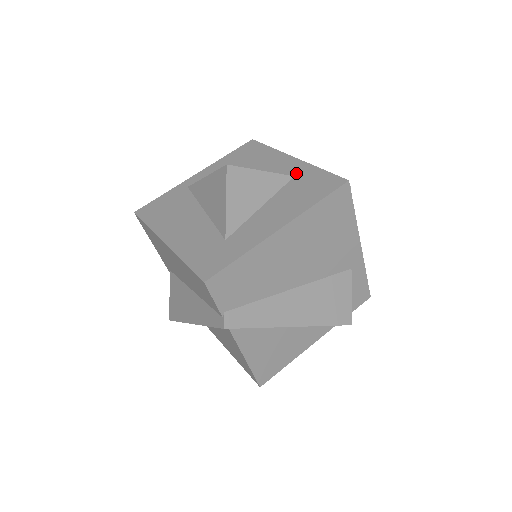
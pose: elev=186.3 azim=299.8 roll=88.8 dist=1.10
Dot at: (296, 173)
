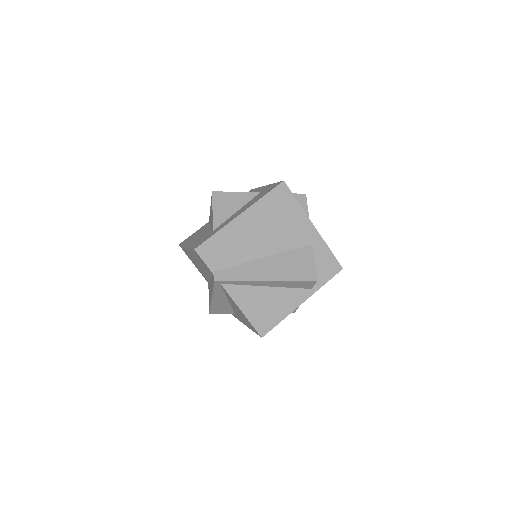
Dot at: (262, 191)
